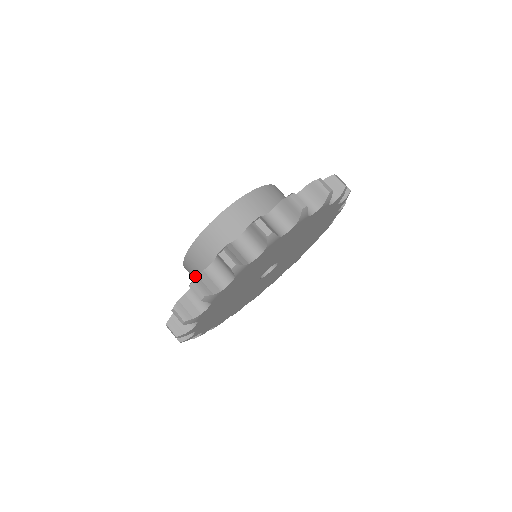
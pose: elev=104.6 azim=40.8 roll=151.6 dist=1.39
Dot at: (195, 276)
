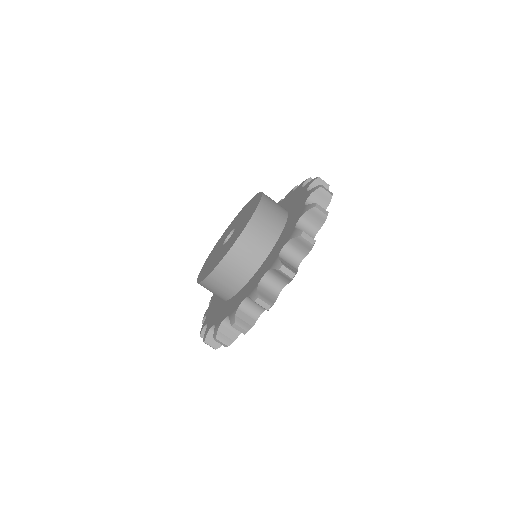
Dot at: occluded
